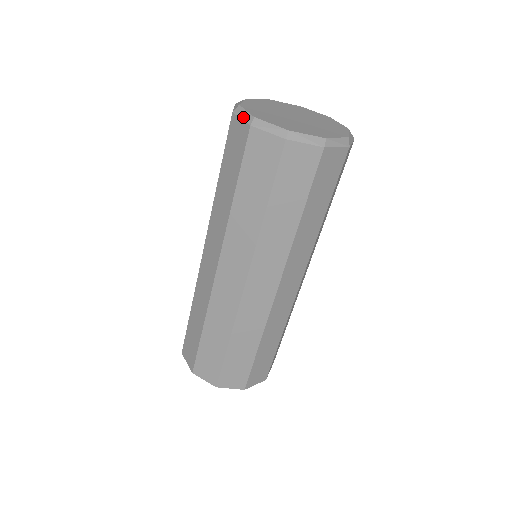
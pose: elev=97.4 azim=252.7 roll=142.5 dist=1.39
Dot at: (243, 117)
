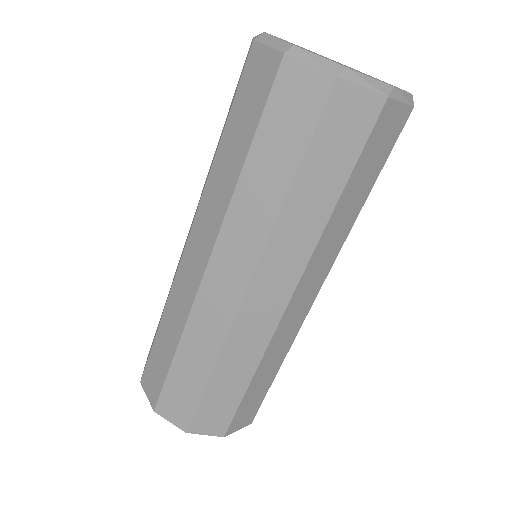
Dot at: (255, 36)
